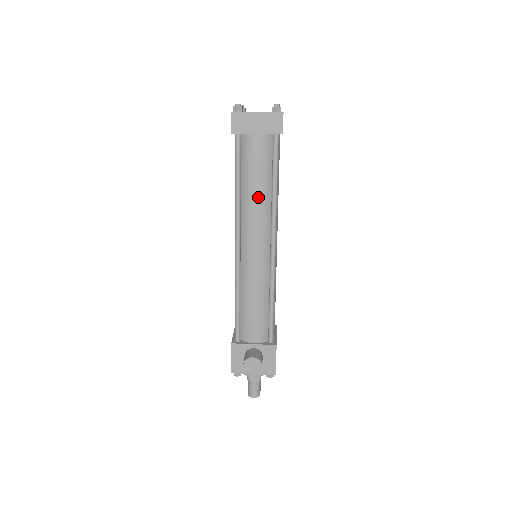
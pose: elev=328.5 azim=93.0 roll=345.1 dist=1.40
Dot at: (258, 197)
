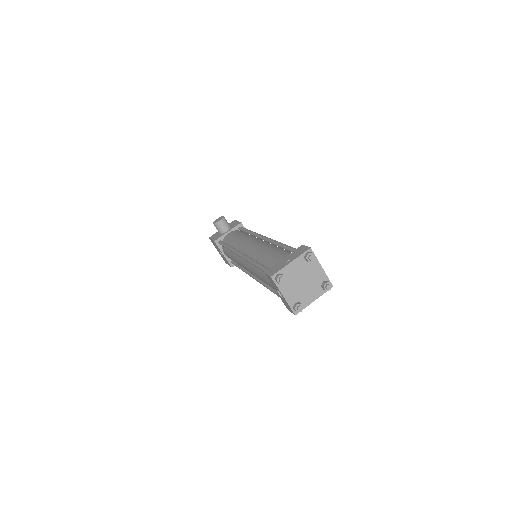
Dot at: occluded
